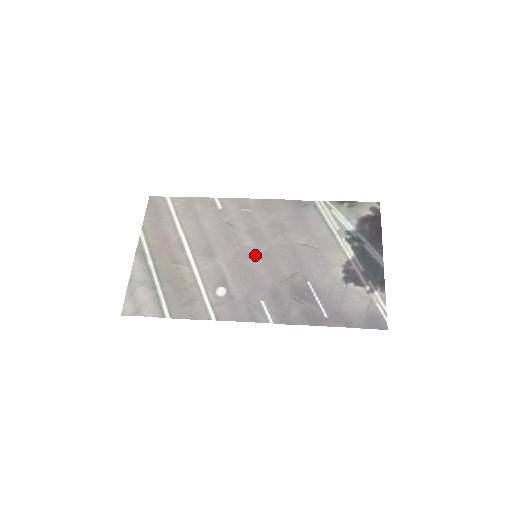
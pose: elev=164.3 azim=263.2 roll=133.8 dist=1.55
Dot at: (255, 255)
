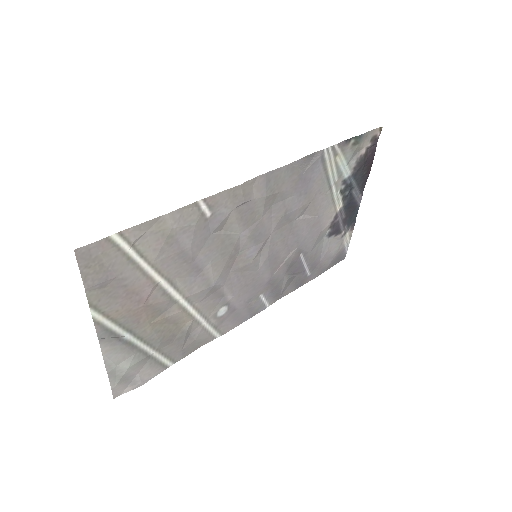
Dot at: (255, 256)
